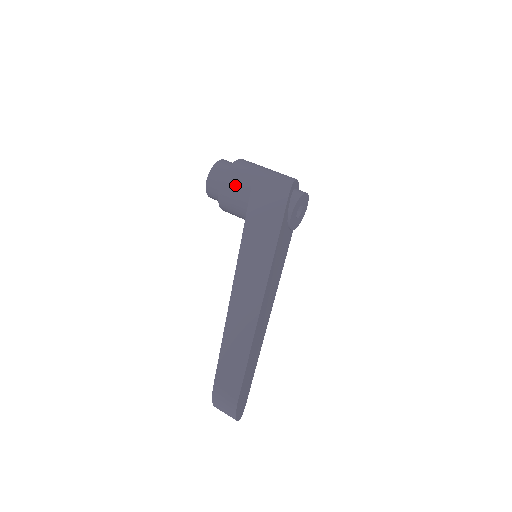
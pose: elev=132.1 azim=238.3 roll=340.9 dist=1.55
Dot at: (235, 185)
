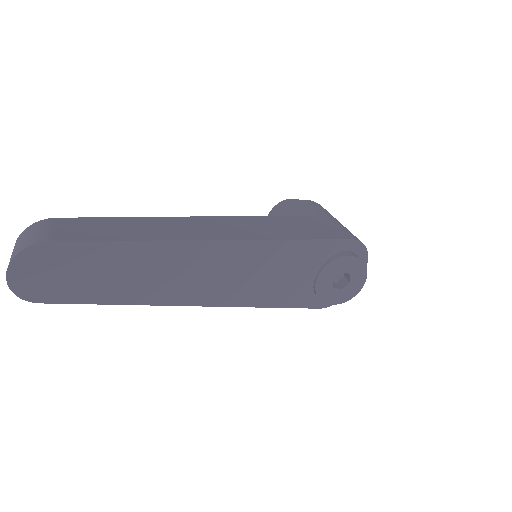
Dot at: (305, 208)
